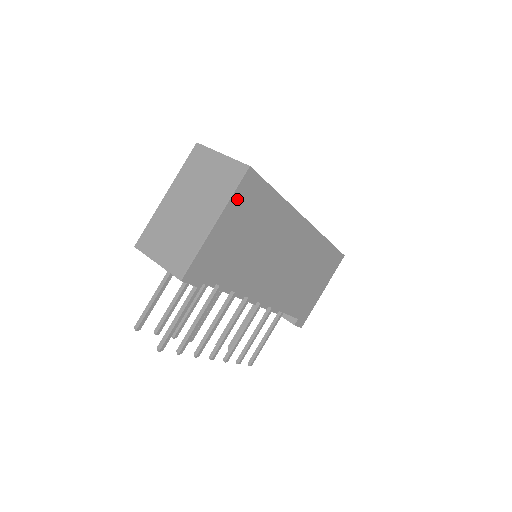
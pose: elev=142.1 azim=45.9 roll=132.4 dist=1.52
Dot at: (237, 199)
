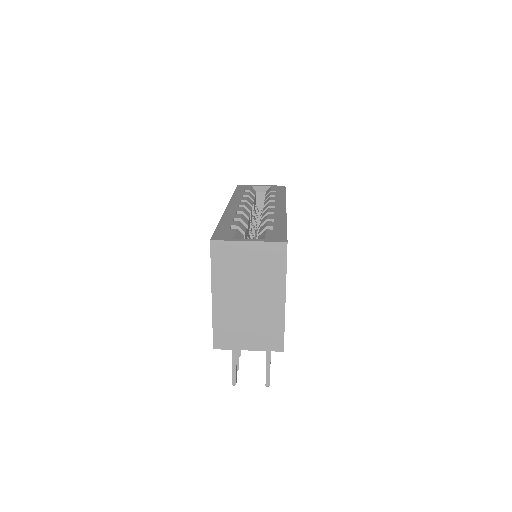
Dot at: occluded
